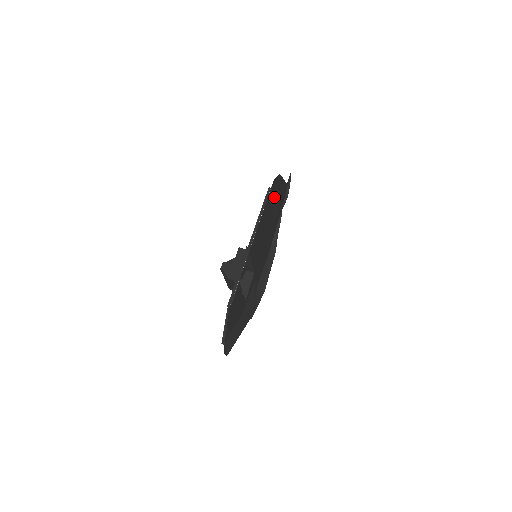
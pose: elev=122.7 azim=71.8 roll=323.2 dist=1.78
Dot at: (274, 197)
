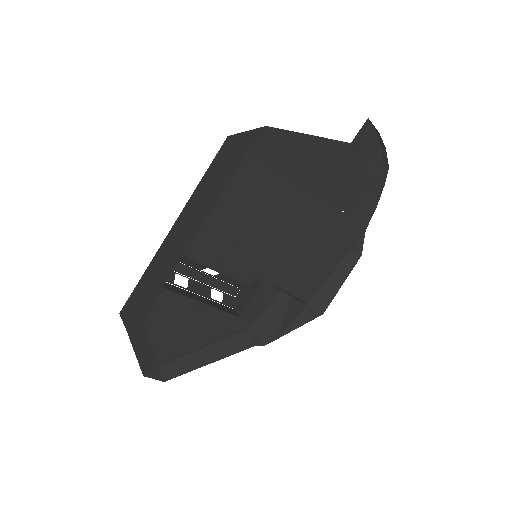
Dot at: (287, 166)
